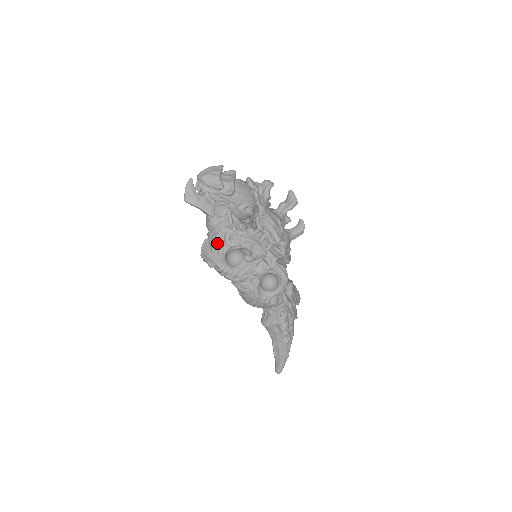
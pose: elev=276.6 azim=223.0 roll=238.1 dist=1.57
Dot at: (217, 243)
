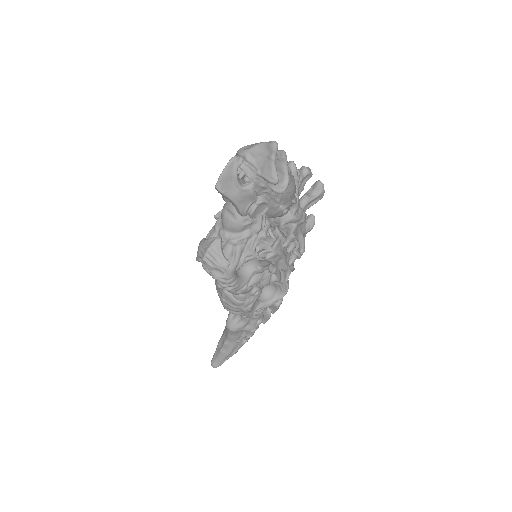
Dot at: (236, 250)
